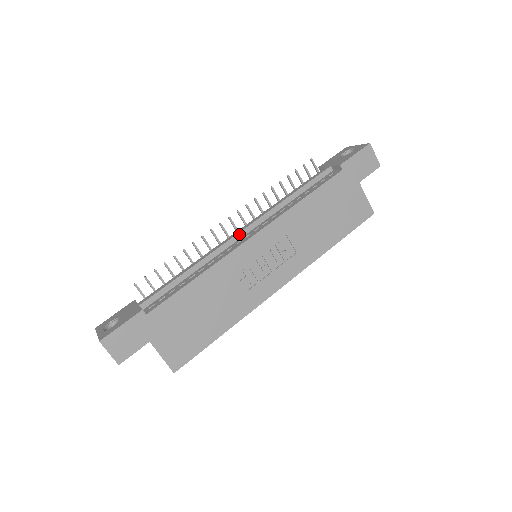
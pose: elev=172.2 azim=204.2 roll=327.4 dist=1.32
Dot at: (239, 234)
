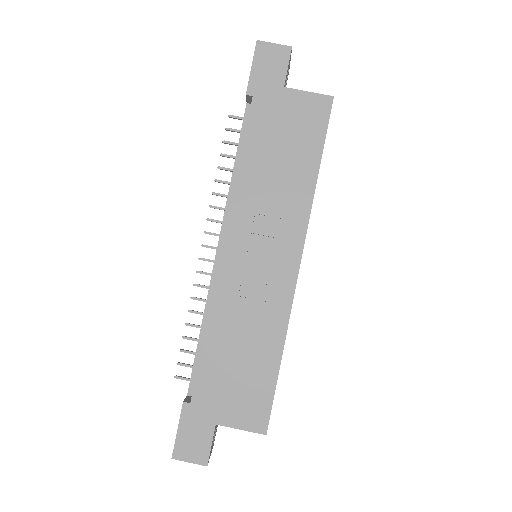
Dot at: (217, 254)
